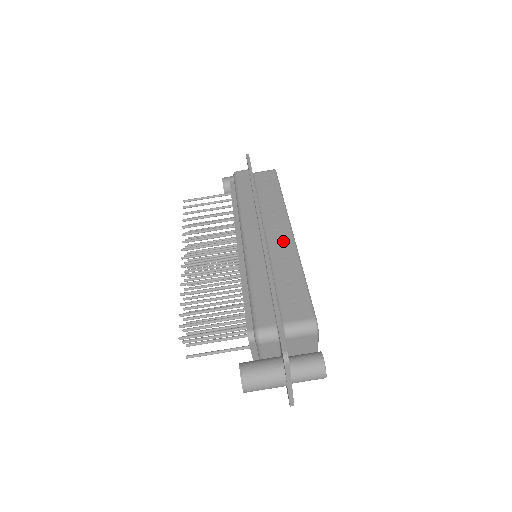
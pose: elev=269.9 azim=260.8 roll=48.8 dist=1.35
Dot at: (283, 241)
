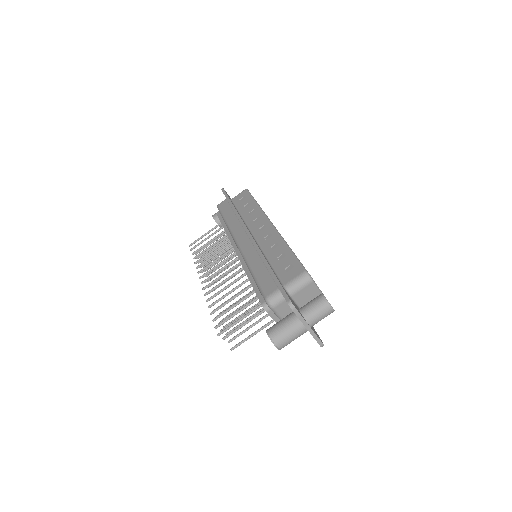
Dot at: (267, 233)
